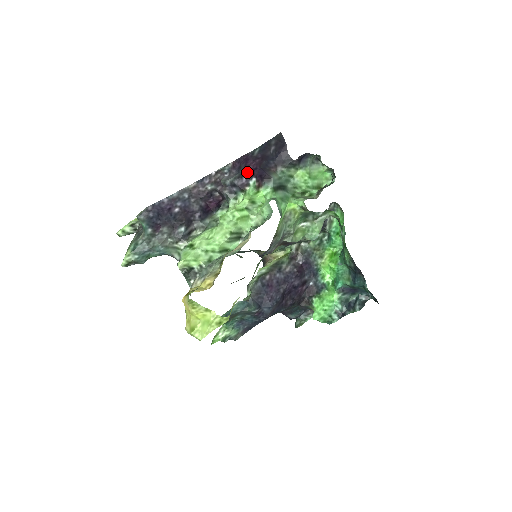
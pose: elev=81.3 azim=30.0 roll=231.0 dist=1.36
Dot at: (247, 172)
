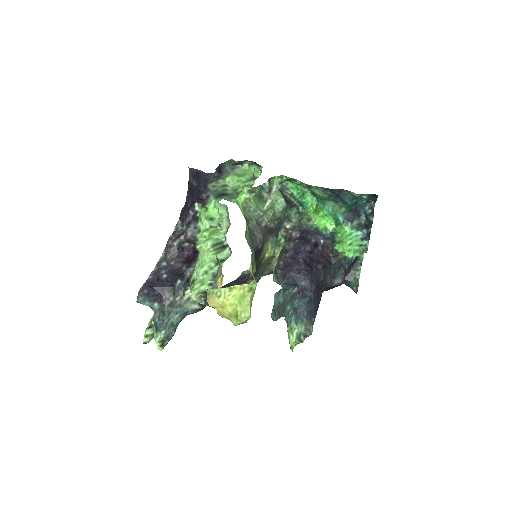
Dot at: (189, 208)
